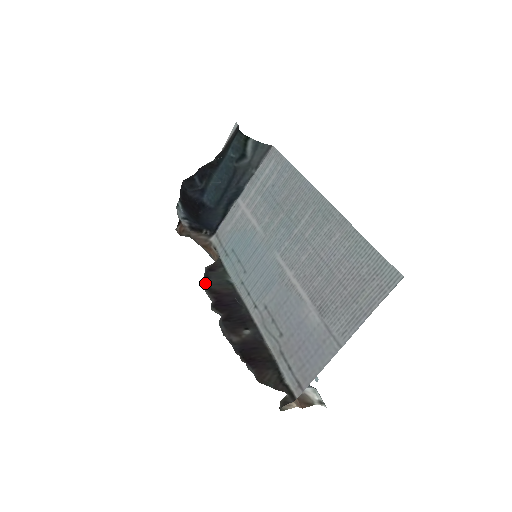
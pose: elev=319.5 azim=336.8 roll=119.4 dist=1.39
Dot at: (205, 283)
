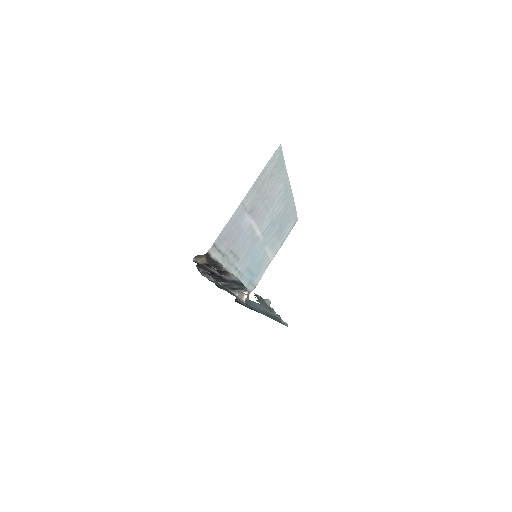
Dot at: occluded
